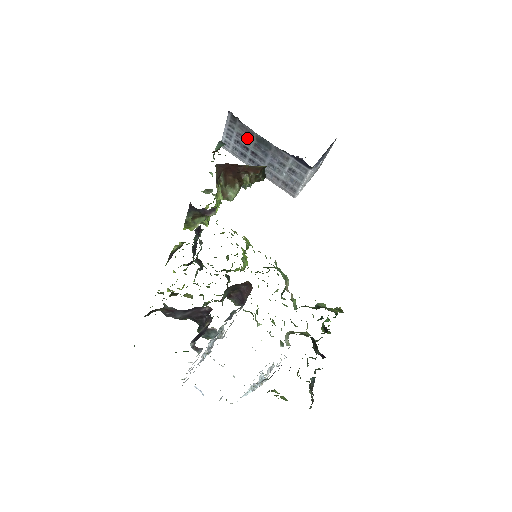
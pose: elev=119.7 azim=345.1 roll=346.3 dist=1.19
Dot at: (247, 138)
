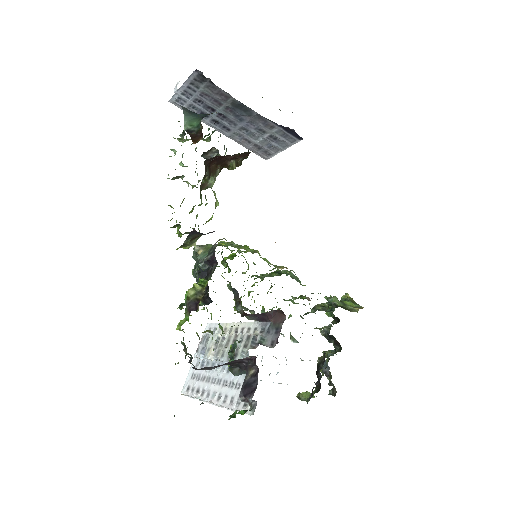
Dot at: (217, 100)
